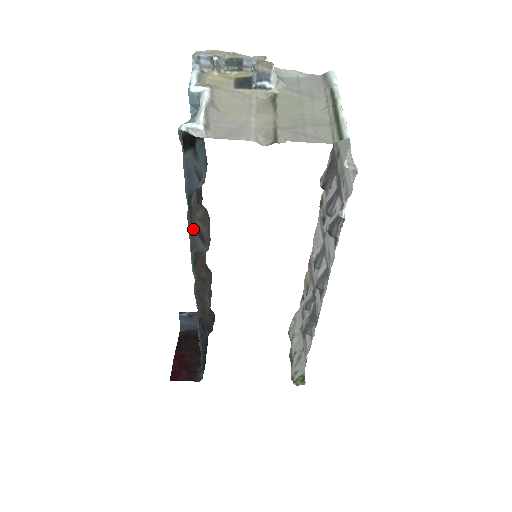
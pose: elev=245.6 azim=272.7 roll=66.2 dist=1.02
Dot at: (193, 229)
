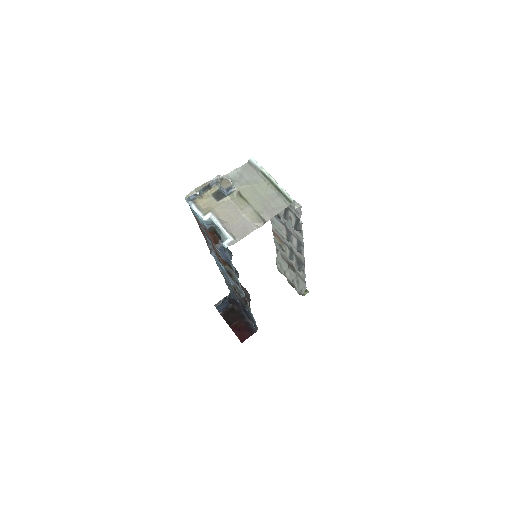
Dot at: (232, 272)
